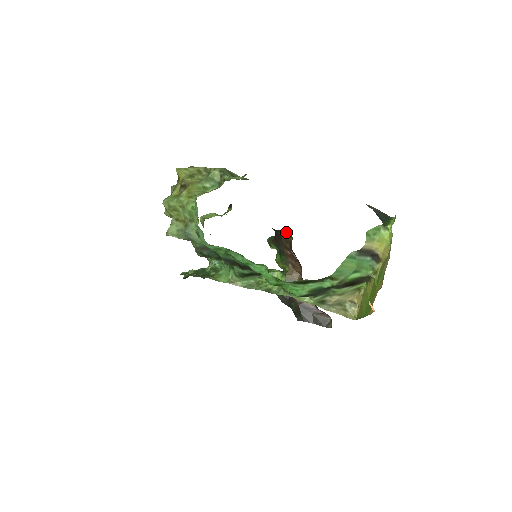
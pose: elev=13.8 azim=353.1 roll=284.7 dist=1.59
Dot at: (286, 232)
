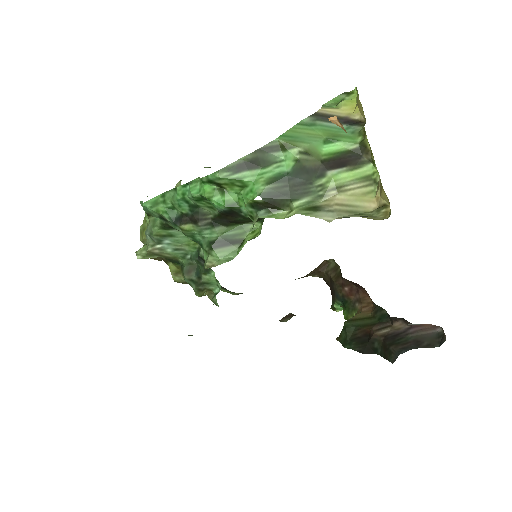
Dot at: (330, 265)
